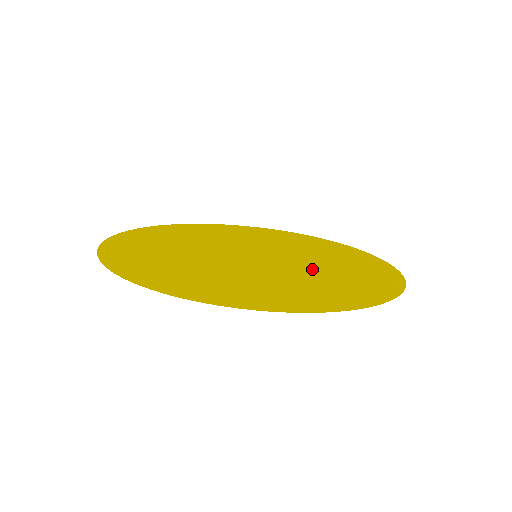
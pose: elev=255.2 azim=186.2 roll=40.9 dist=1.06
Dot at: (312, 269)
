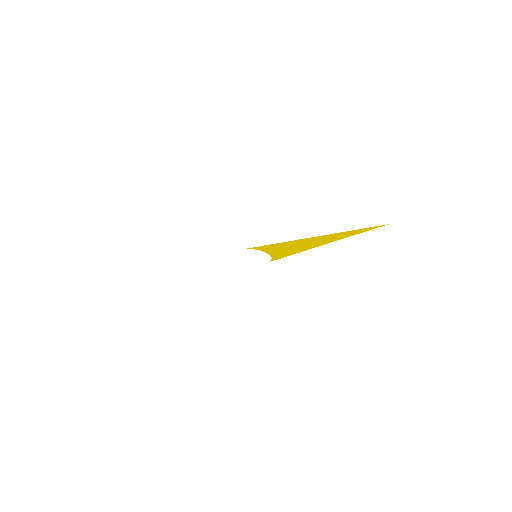
Dot at: occluded
